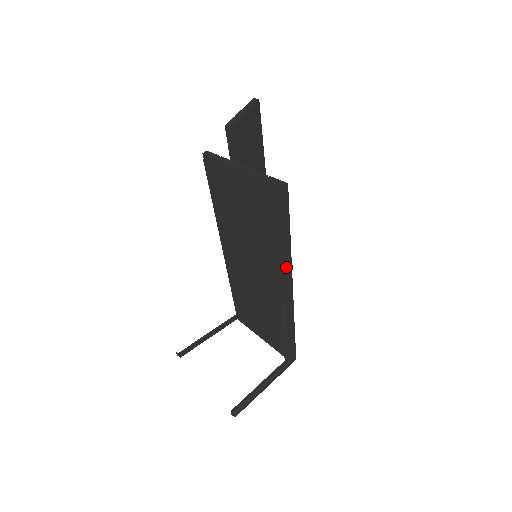
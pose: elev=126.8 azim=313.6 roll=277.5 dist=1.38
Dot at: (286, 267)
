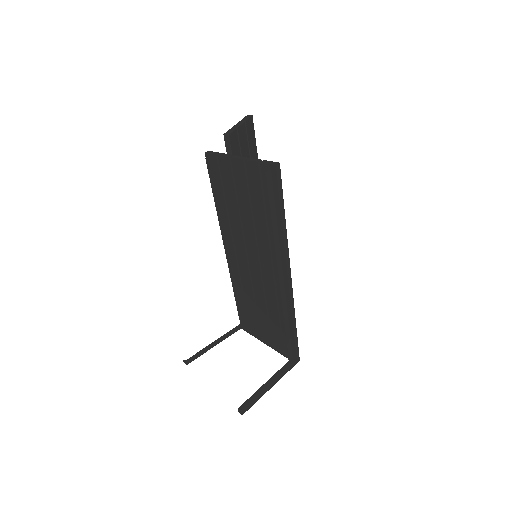
Dot at: (283, 251)
